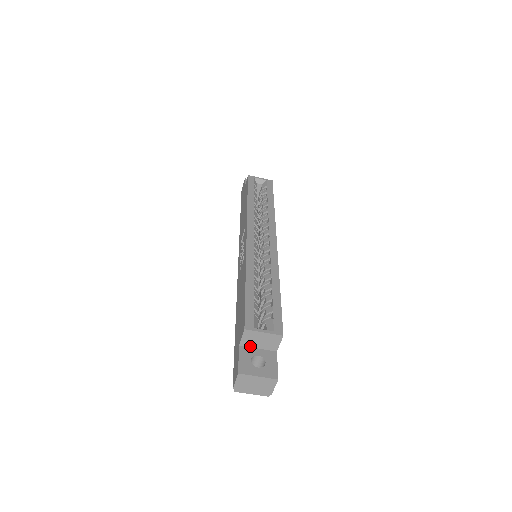
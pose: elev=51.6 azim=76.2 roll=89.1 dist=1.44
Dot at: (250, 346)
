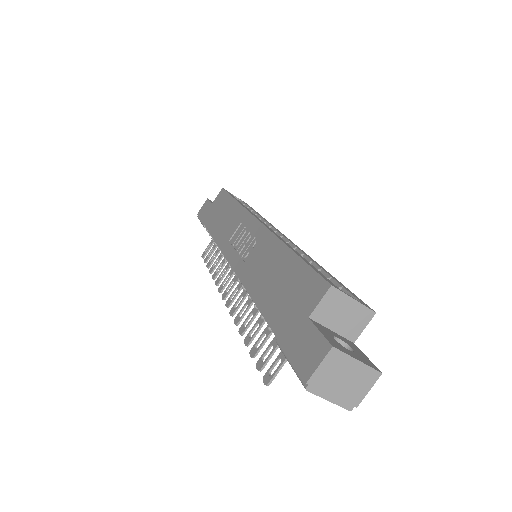
Dot at: (323, 323)
